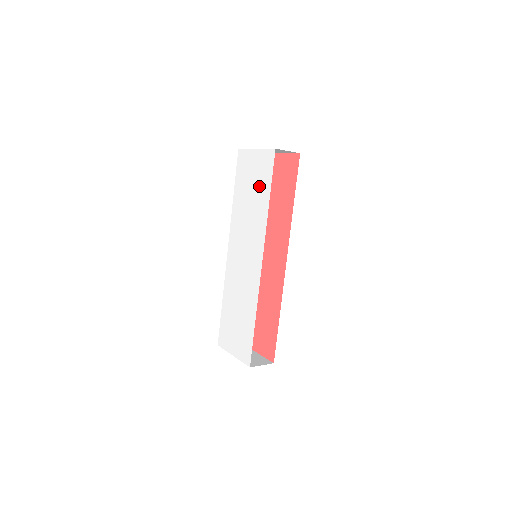
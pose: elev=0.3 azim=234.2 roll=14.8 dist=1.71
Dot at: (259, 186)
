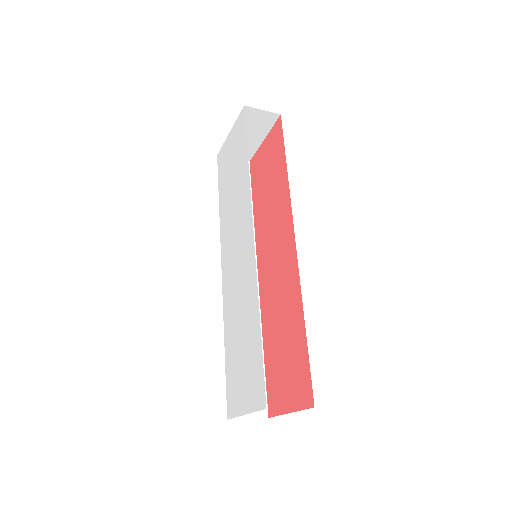
Dot at: (237, 159)
